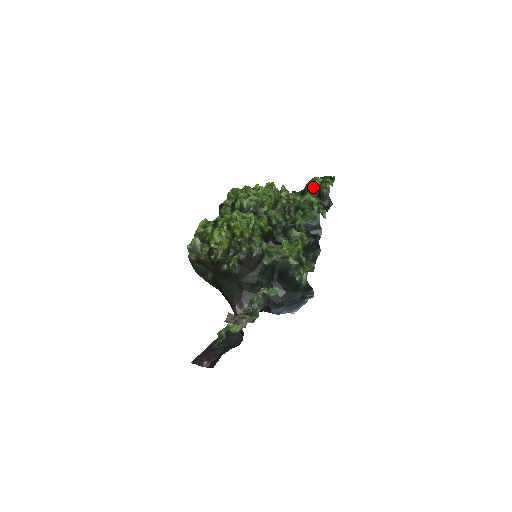
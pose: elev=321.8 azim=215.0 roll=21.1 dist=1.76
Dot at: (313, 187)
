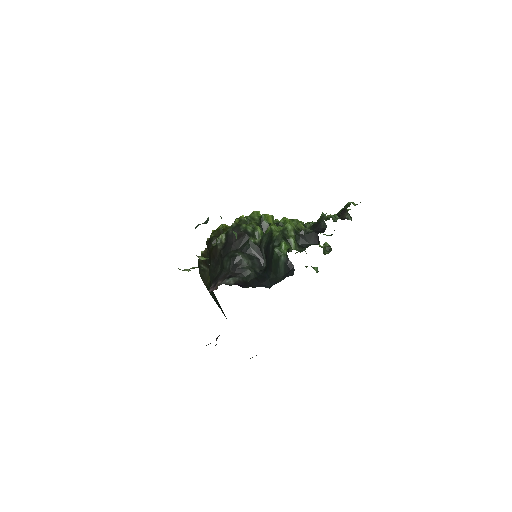
Dot at: (338, 213)
